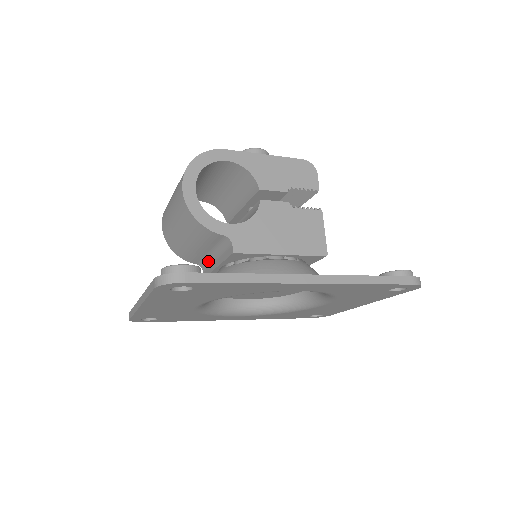
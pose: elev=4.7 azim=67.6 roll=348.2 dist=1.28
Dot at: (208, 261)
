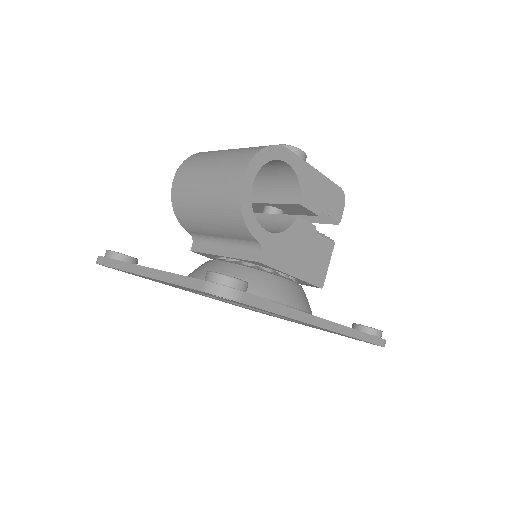
Dot at: (209, 241)
